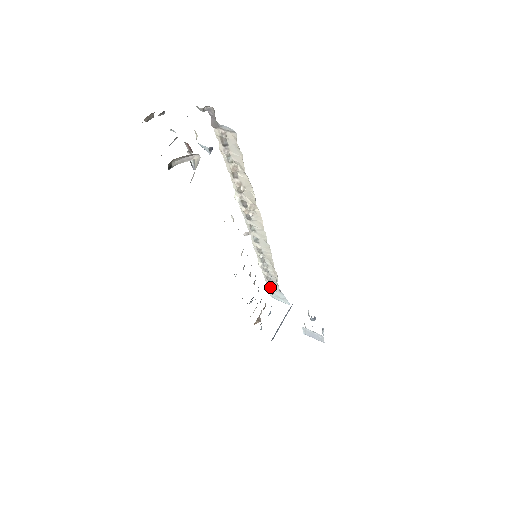
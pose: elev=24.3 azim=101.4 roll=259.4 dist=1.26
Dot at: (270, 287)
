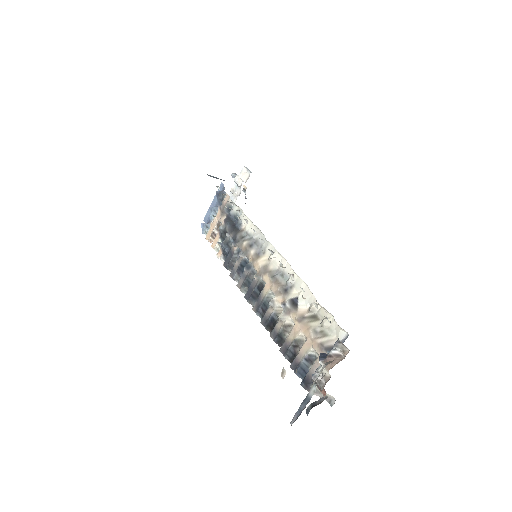
Dot at: occluded
